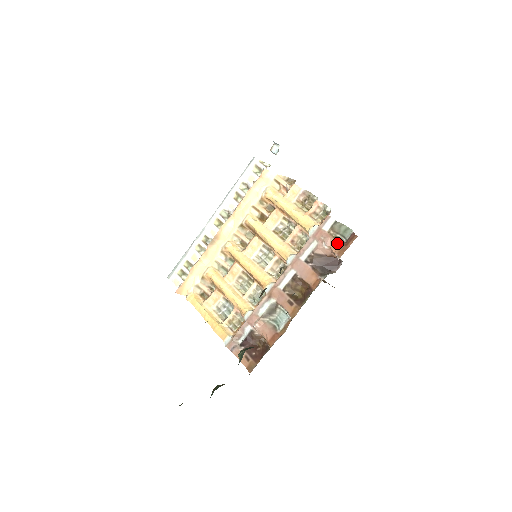
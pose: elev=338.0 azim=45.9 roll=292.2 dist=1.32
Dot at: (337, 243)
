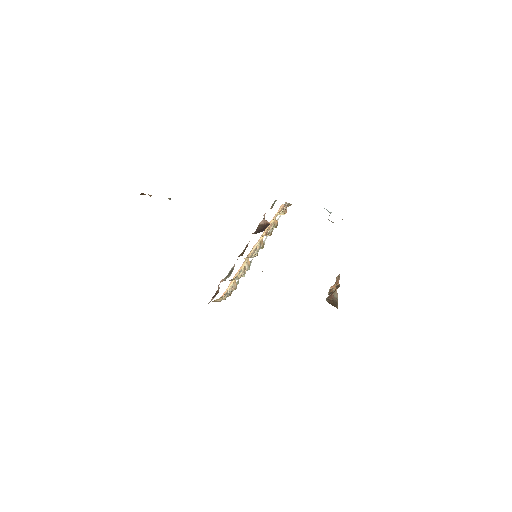
Dot at: occluded
